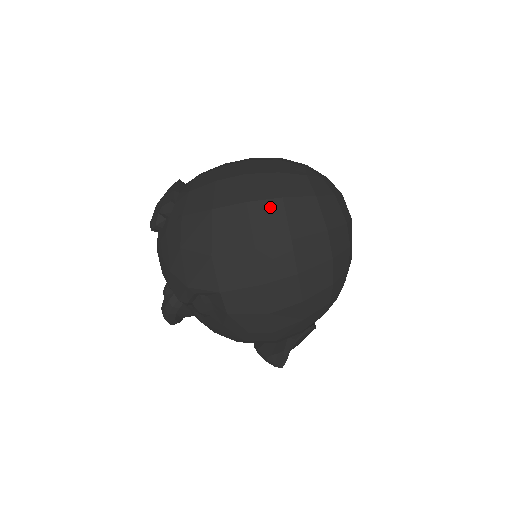
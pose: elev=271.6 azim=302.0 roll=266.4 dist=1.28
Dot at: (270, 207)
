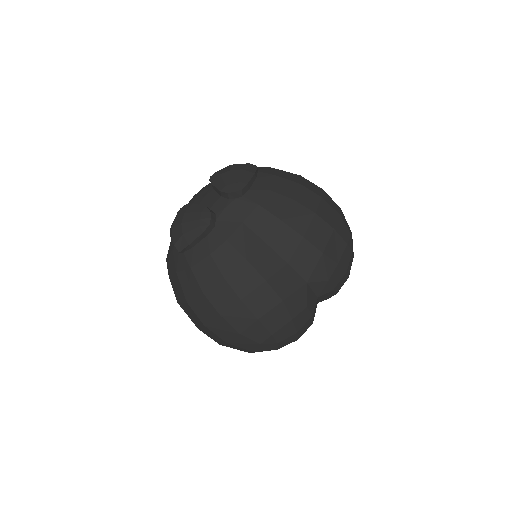
Dot at: (217, 337)
